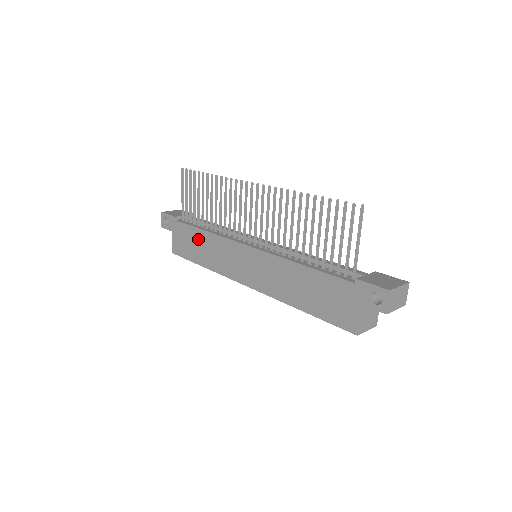
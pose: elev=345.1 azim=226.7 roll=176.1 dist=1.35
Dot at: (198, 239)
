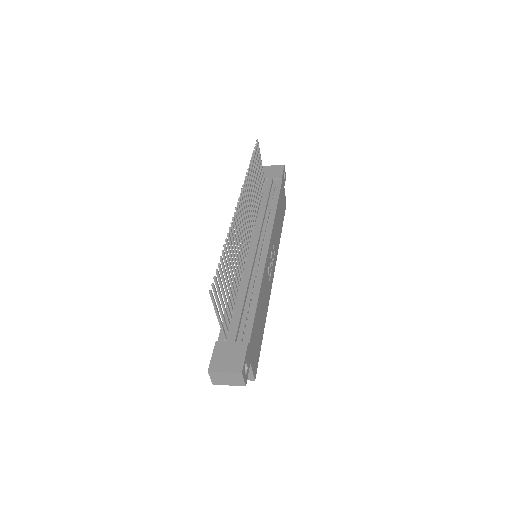
Dot at: occluded
